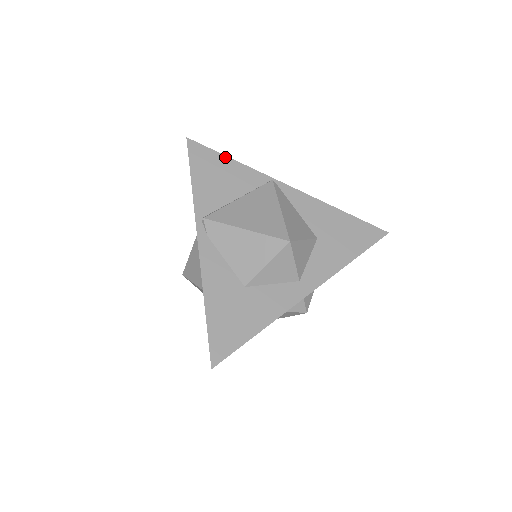
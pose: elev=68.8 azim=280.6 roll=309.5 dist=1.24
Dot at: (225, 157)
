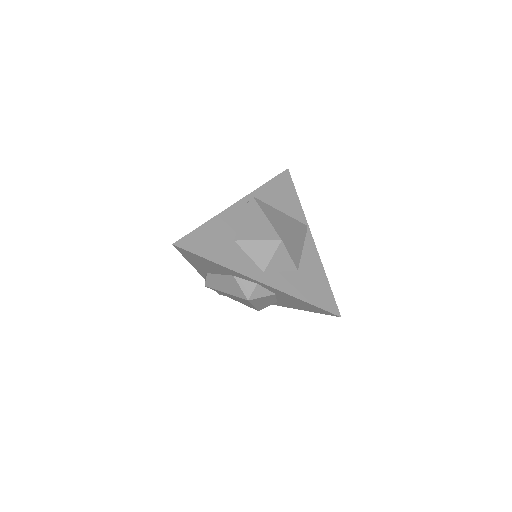
Dot at: (296, 193)
